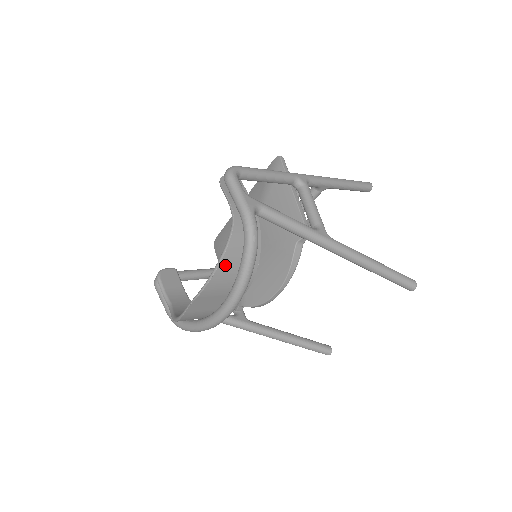
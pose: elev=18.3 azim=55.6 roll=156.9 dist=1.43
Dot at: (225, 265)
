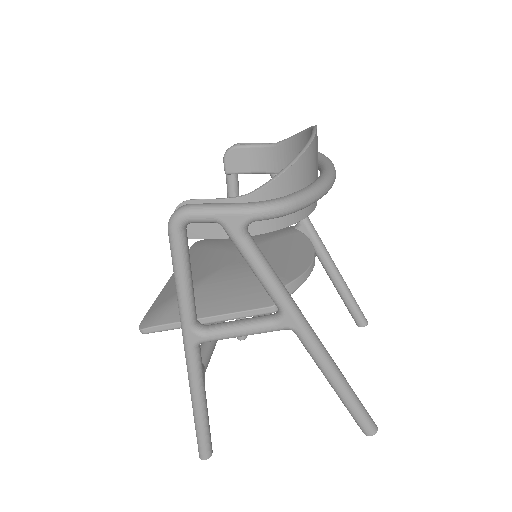
Dot at: occluded
